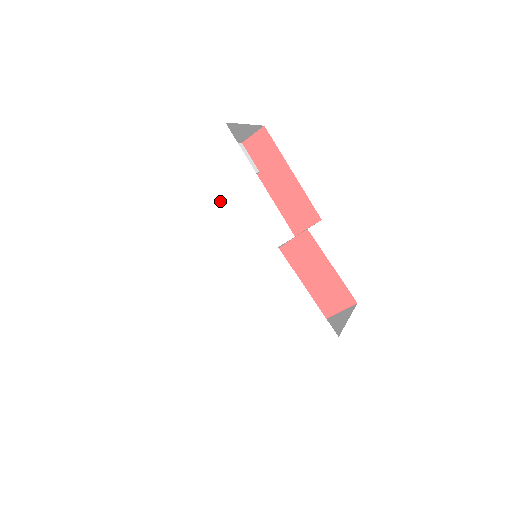
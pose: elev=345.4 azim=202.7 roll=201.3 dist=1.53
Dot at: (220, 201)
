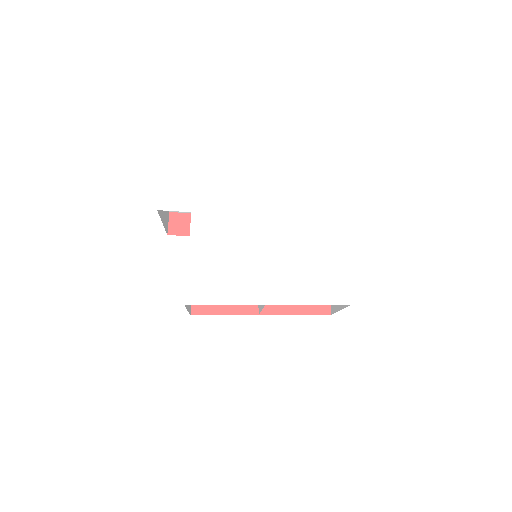
Dot at: (205, 224)
